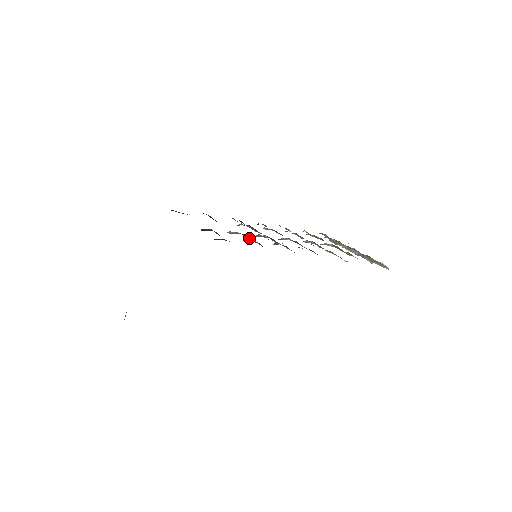
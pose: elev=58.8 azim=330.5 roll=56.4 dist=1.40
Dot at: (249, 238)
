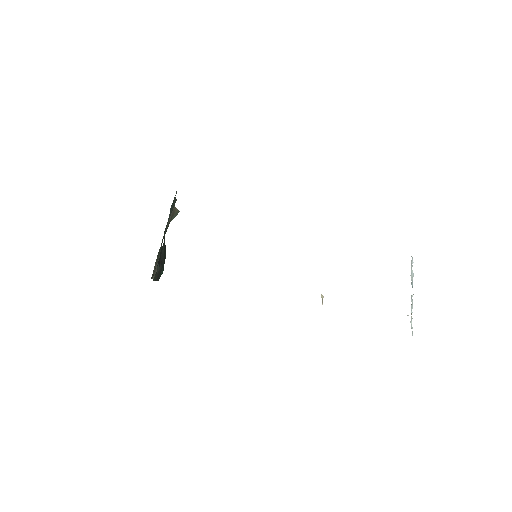
Dot at: occluded
